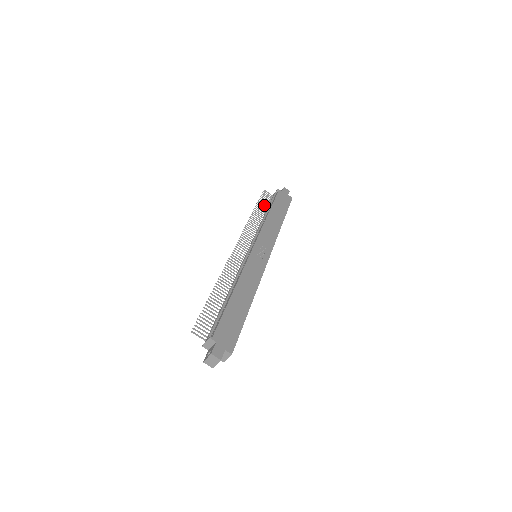
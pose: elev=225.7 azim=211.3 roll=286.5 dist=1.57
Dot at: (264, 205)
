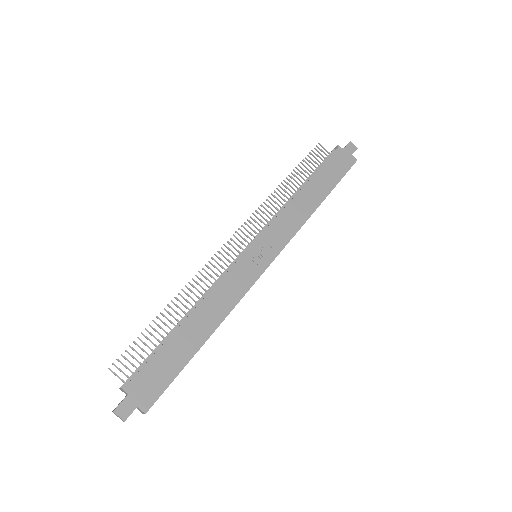
Dot at: (308, 169)
